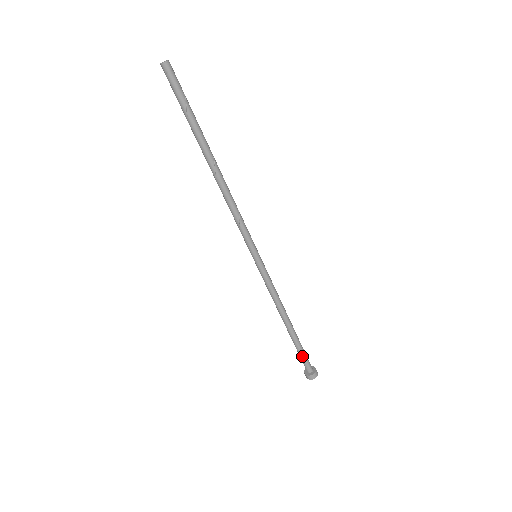
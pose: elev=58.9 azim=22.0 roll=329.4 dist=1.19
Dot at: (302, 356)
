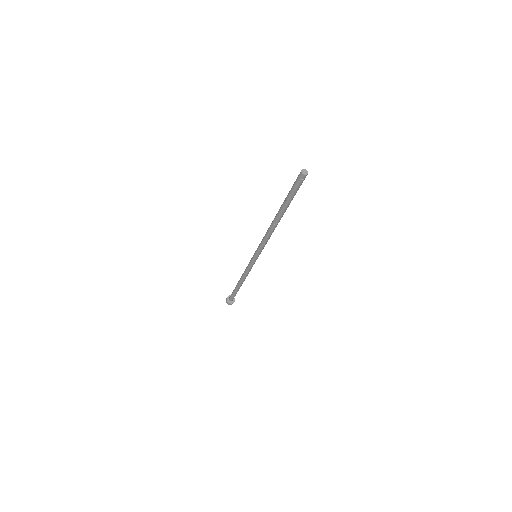
Dot at: (234, 295)
